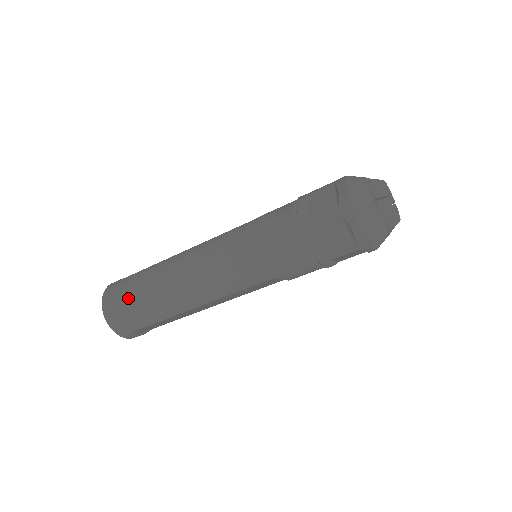
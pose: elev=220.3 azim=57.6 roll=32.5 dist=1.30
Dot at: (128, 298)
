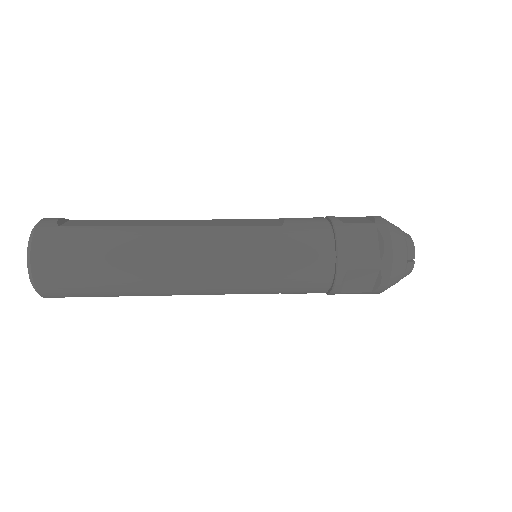
Dot at: (83, 265)
